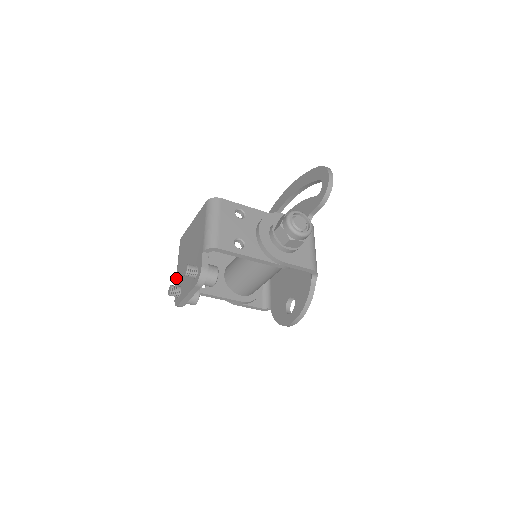
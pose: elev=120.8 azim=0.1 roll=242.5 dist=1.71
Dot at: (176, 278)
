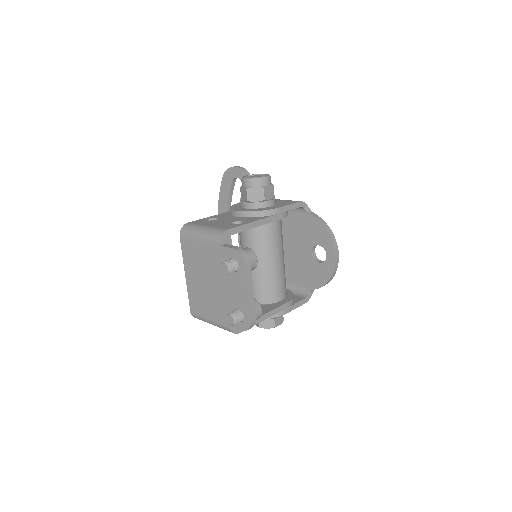
Dot at: (223, 325)
